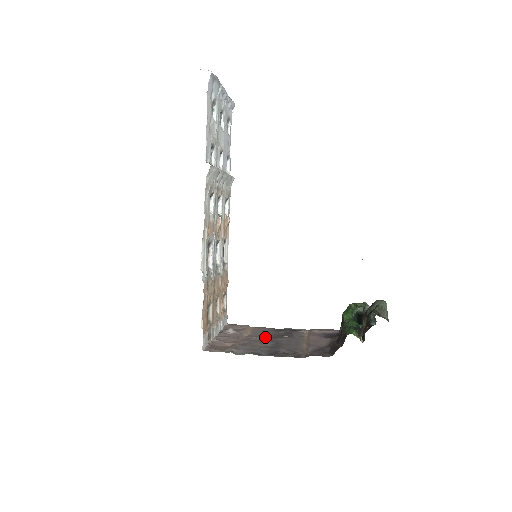
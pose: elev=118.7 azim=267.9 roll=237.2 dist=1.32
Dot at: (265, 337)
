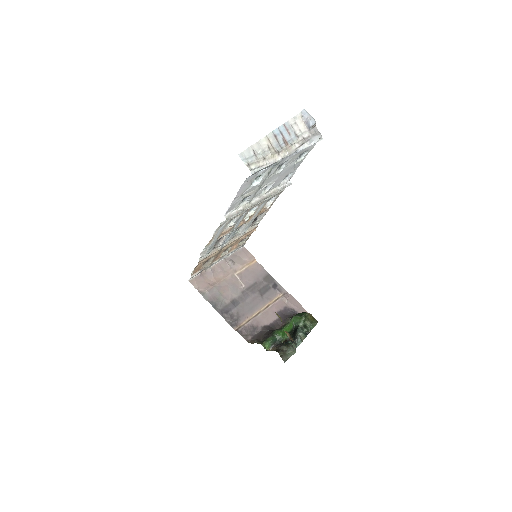
Dot at: (246, 284)
